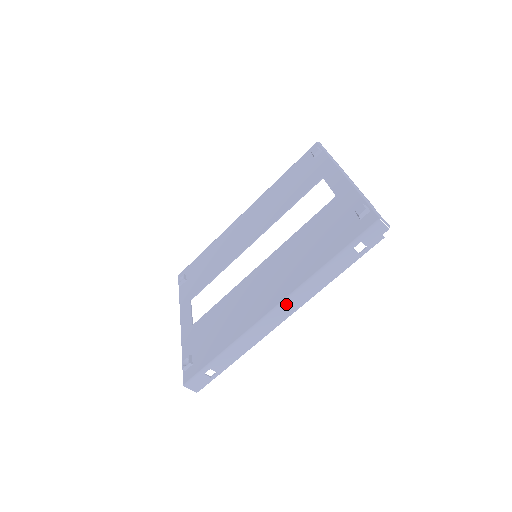
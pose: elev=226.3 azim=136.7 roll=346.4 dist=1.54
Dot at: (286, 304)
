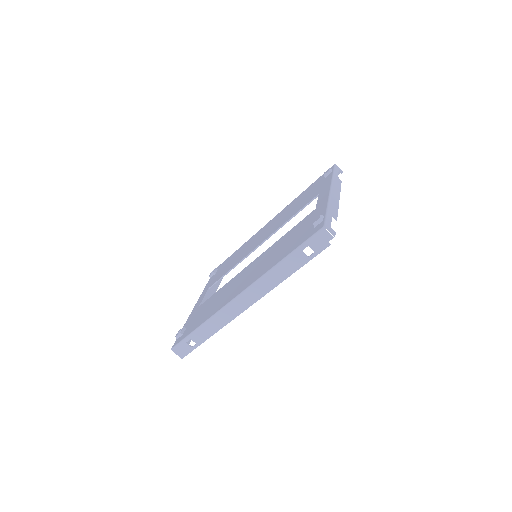
Dot at: (248, 293)
